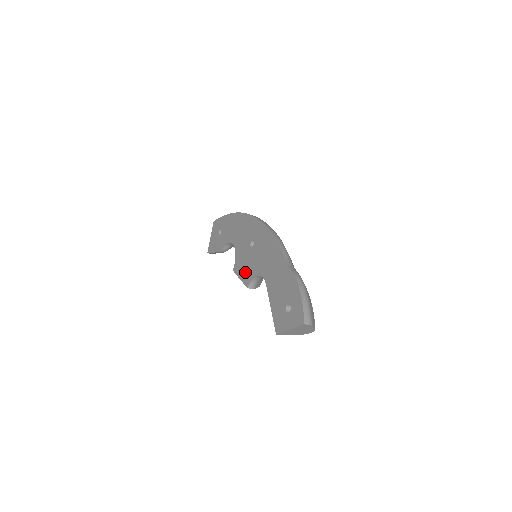
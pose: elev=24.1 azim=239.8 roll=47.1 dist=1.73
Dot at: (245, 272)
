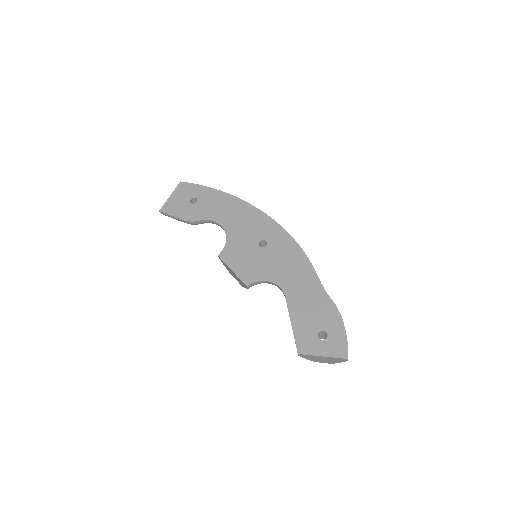
Dot at: (245, 268)
